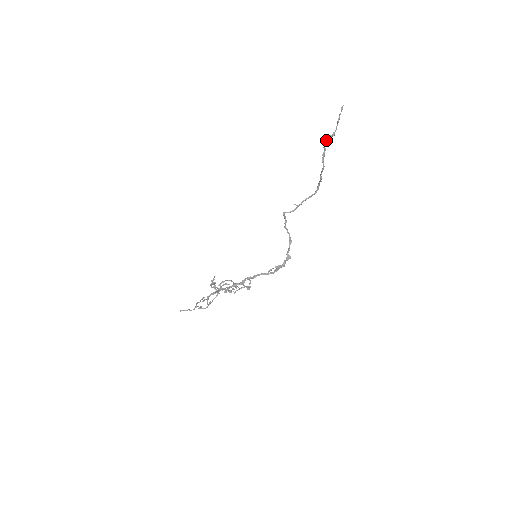
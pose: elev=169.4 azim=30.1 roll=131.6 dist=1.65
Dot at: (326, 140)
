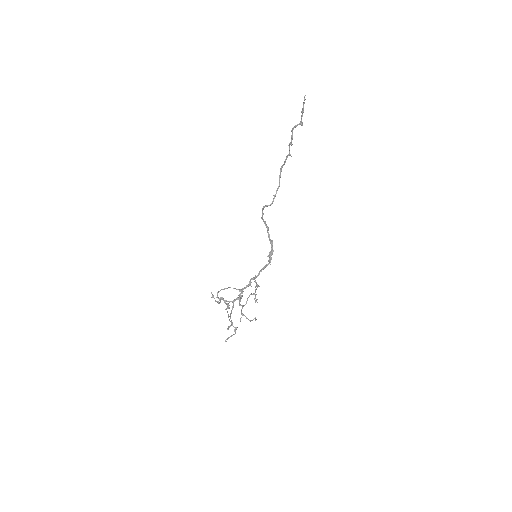
Dot at: occluded
